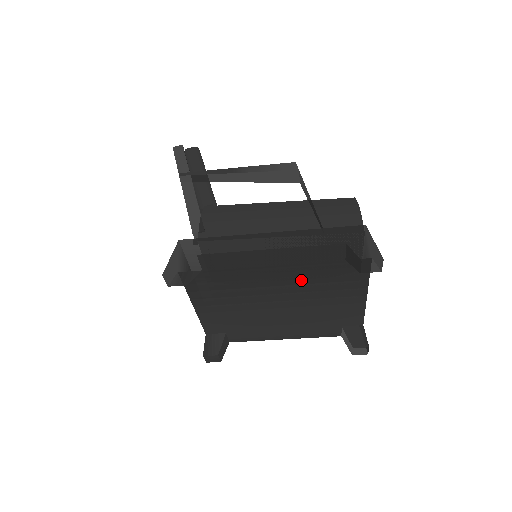
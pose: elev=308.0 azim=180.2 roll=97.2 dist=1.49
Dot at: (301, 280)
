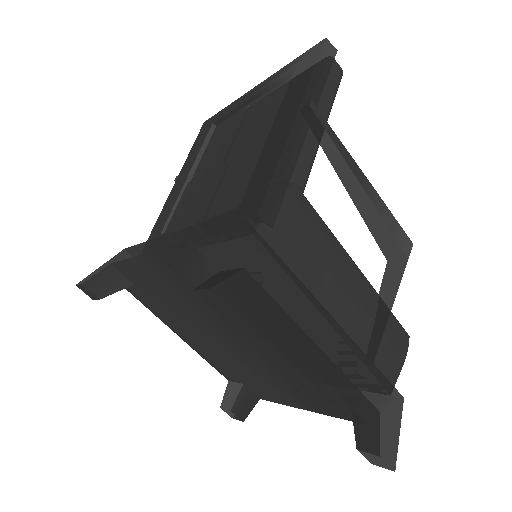
Dot at: (286, 365)
